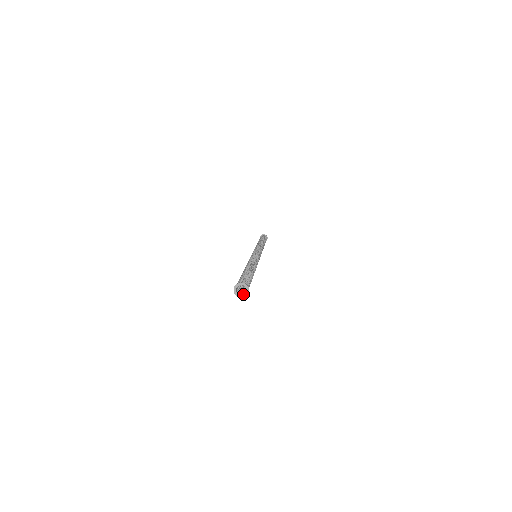
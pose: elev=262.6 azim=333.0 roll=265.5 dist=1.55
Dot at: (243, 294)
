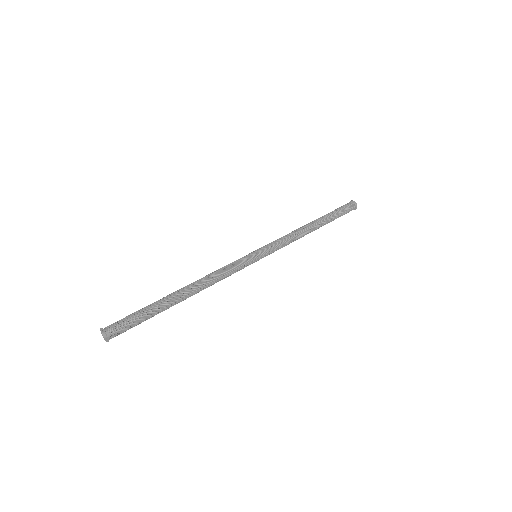
Dot at: (106, 336)
